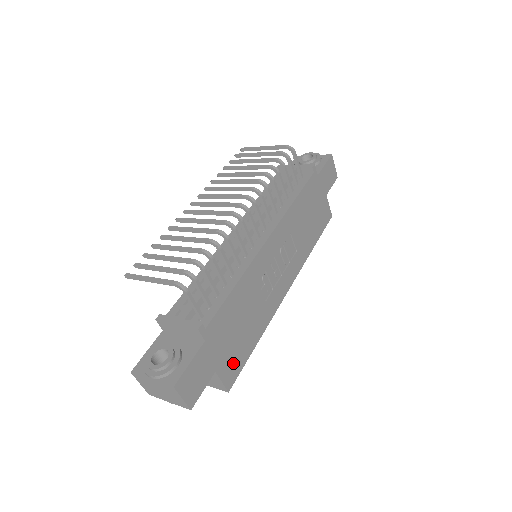
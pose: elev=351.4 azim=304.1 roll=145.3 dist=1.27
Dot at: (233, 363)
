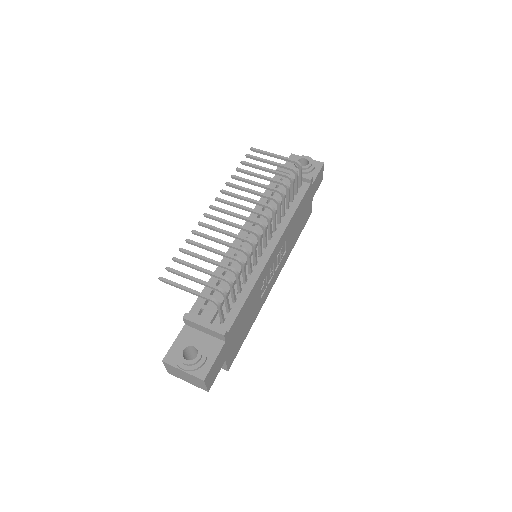
Dot at: (235, 350)
